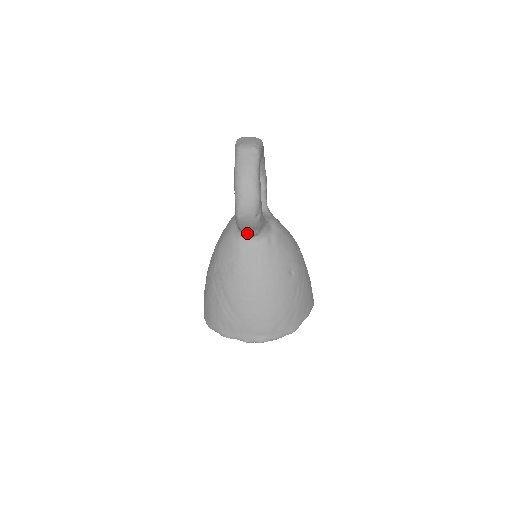
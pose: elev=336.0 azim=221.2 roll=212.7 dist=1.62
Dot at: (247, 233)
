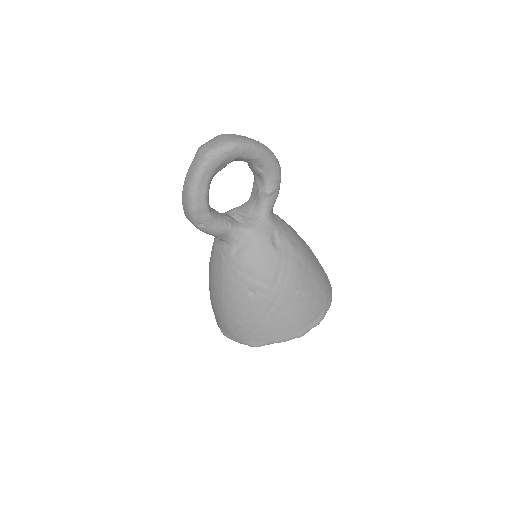
Dot at: occluded
